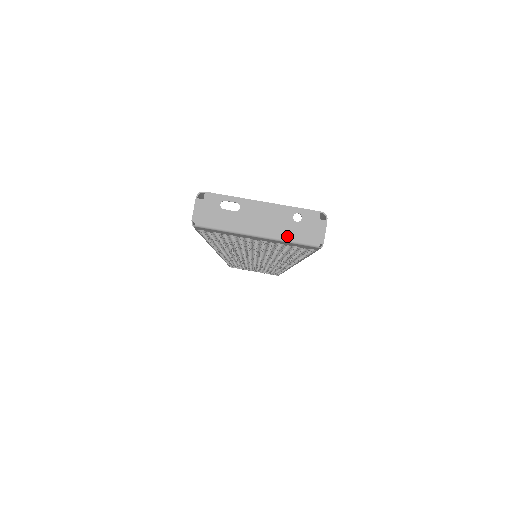
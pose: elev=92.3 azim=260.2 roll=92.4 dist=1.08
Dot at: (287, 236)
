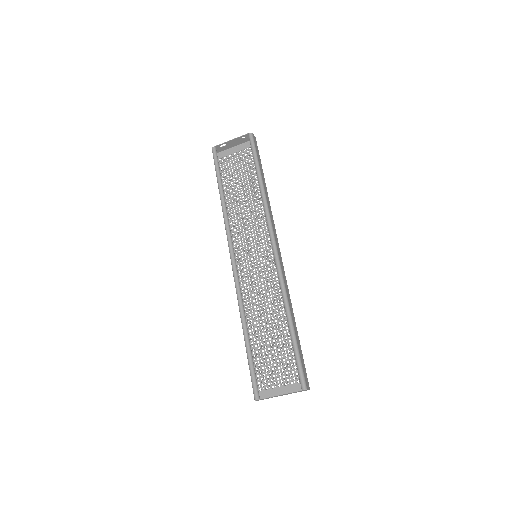
Dot at: occluded
